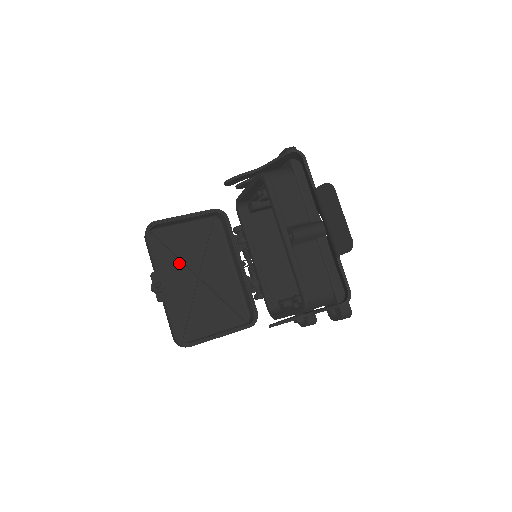
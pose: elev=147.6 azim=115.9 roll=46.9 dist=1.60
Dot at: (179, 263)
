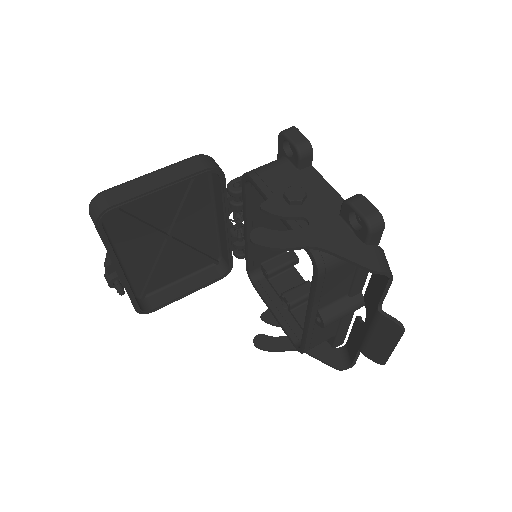
Dot at: (141, 228)
